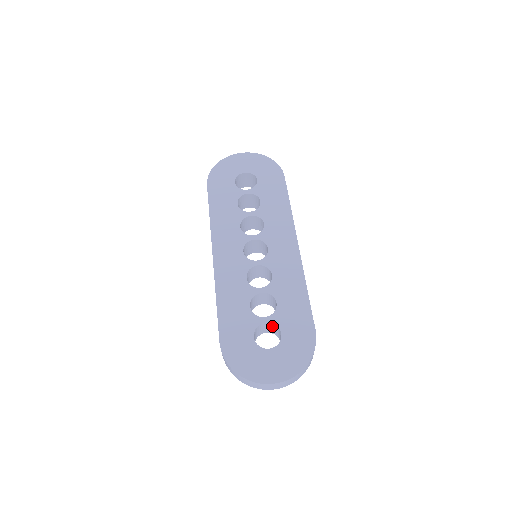
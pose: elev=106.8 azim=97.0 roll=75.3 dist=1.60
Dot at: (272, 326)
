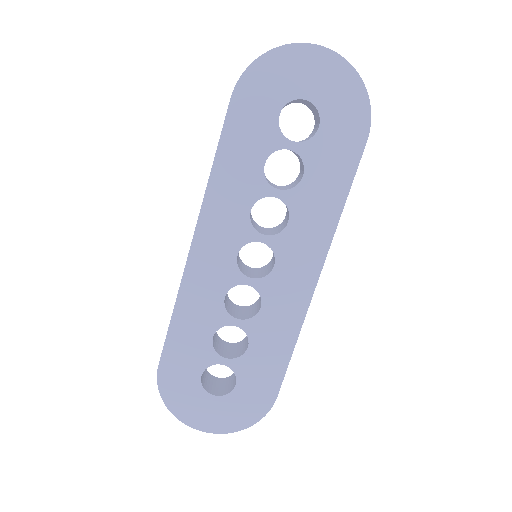
Dot at: occluded
